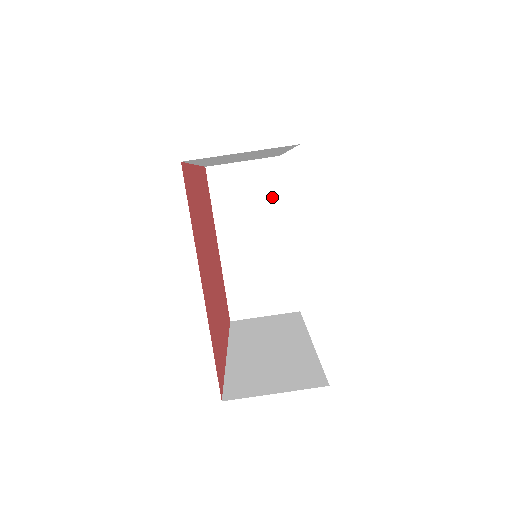
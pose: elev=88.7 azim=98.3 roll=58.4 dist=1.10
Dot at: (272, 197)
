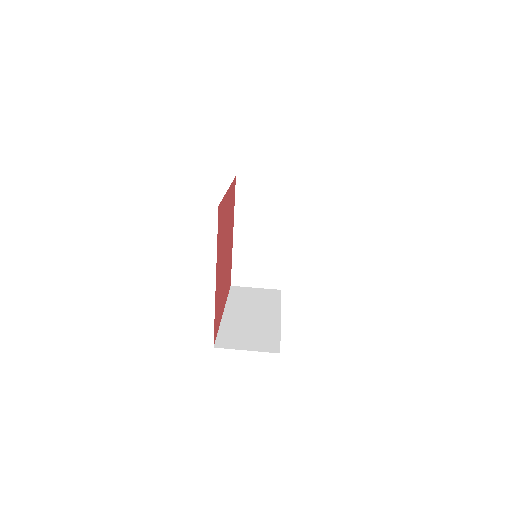
Dot at: (279, 207)
